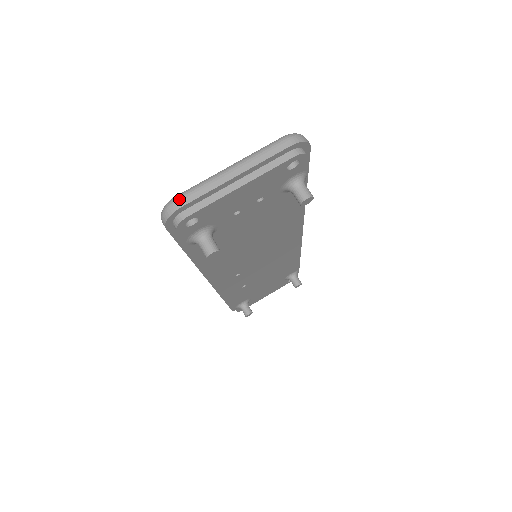
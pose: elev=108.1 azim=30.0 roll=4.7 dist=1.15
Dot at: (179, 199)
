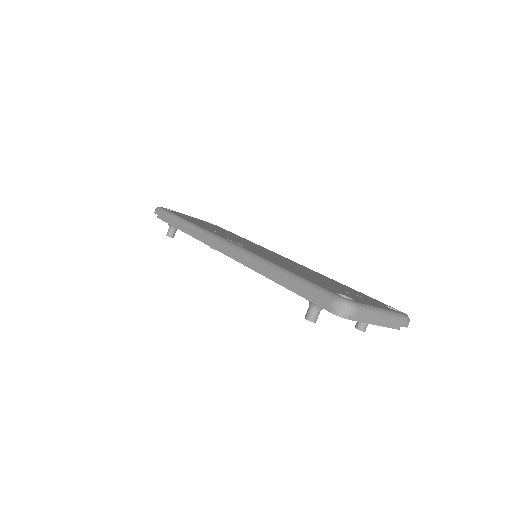
Dot at: (359, 311)
